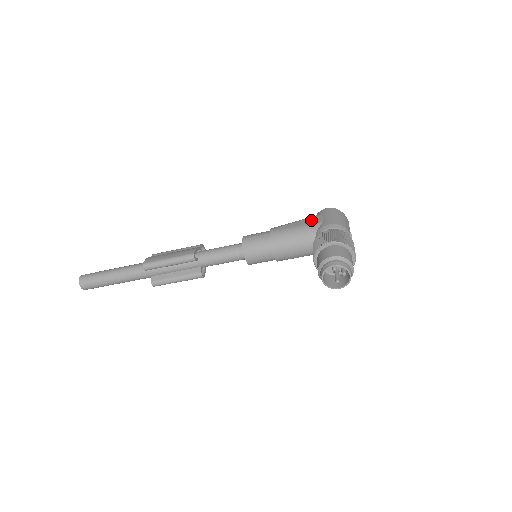
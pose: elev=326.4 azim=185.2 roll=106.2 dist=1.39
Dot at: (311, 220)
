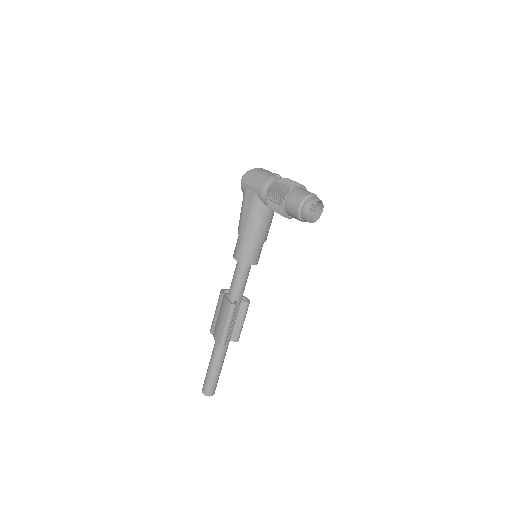
Dot at: (248, 201)
